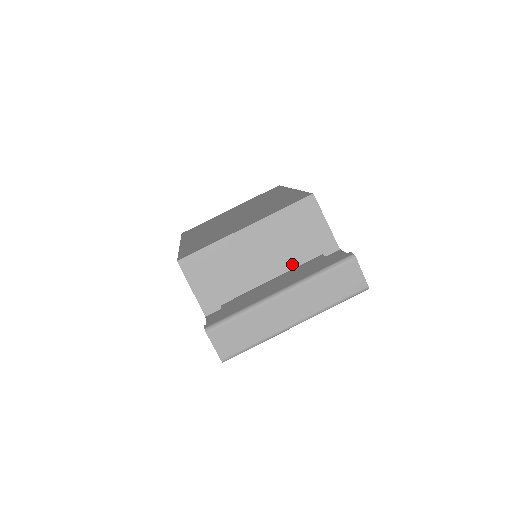
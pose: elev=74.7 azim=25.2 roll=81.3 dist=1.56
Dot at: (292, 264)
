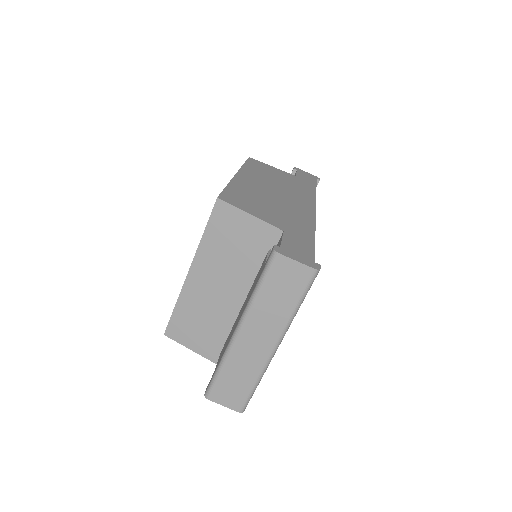
Dot at: (251, 276)
